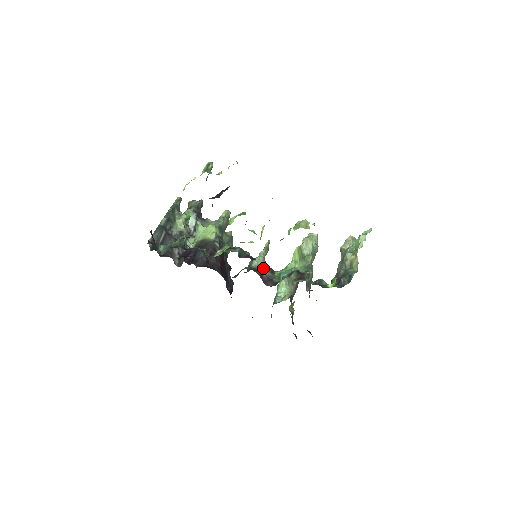
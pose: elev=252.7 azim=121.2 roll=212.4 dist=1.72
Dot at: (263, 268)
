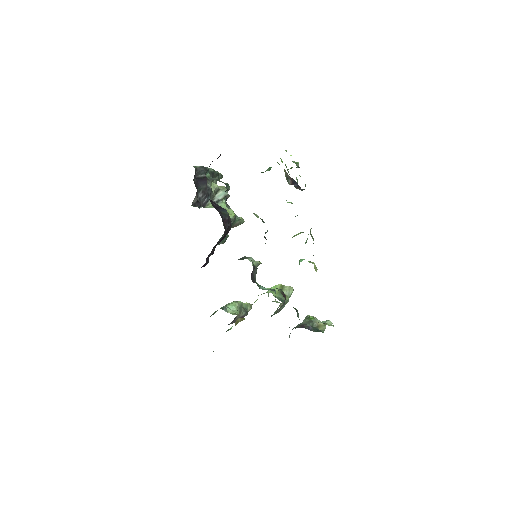
Dot at: (255, 268)
